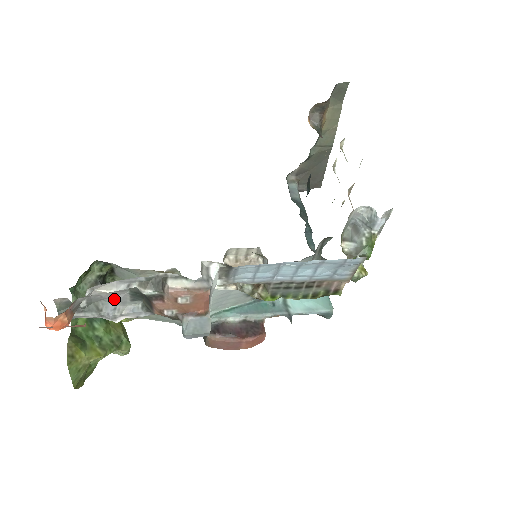
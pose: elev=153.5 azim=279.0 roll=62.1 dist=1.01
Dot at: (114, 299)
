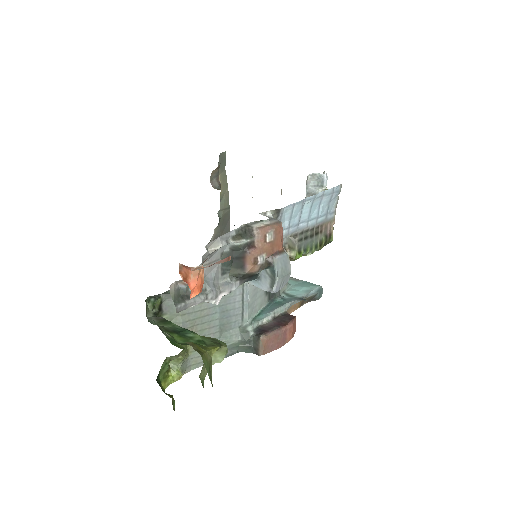
Dot at: (211, 275)
